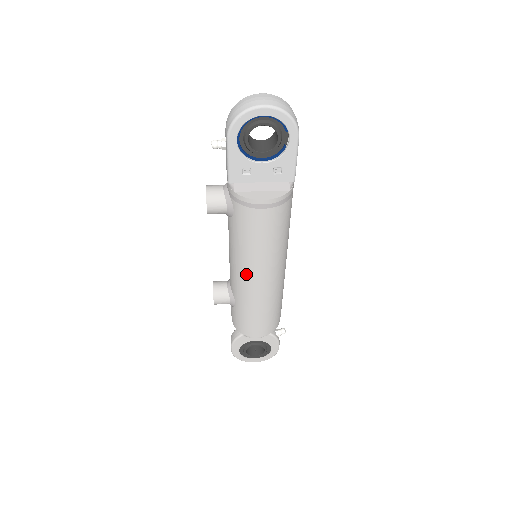
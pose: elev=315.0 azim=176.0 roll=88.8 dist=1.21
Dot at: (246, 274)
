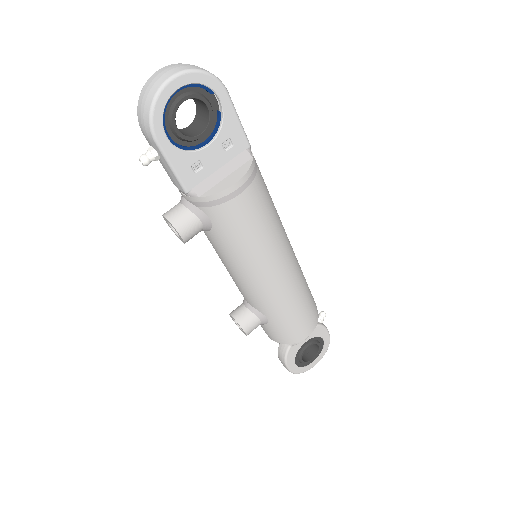
Dot at: (262, 279)
